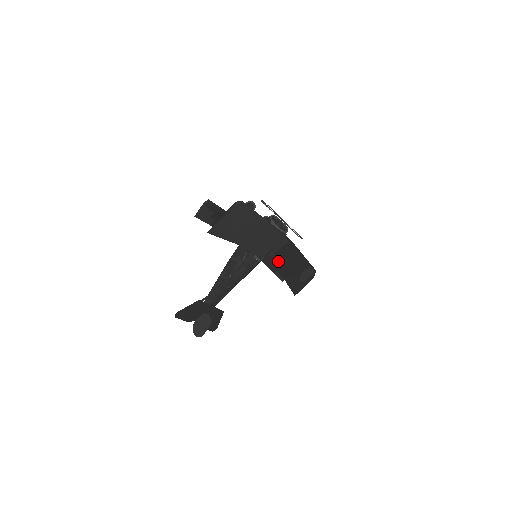
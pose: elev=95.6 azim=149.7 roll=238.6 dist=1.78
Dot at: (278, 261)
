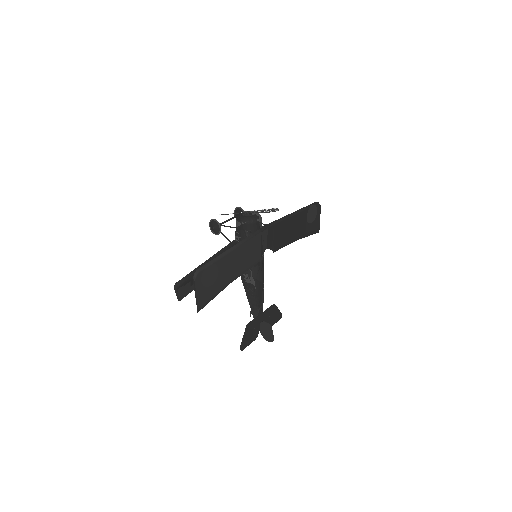
Dot at: (276, 244)
